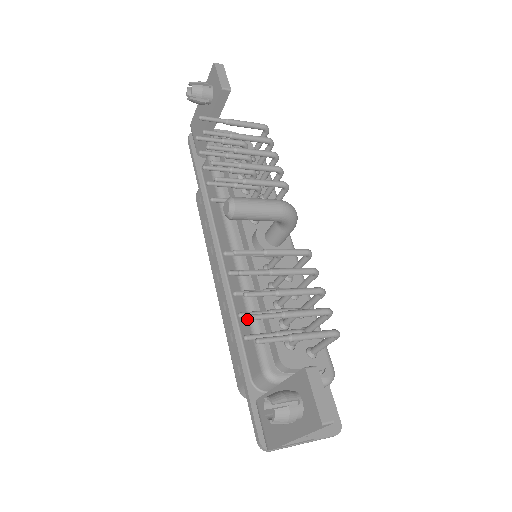
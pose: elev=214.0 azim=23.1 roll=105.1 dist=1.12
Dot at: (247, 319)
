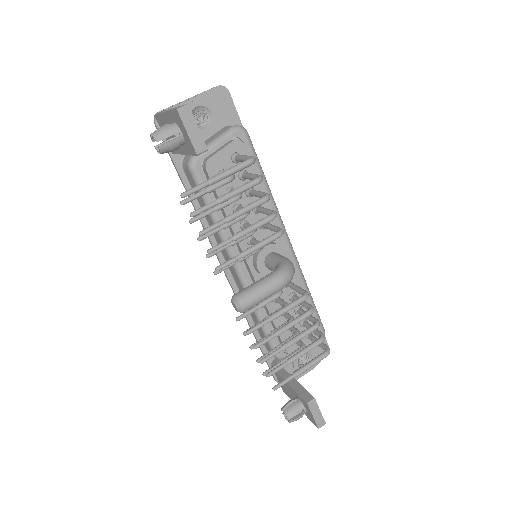
Dot at: occluded
